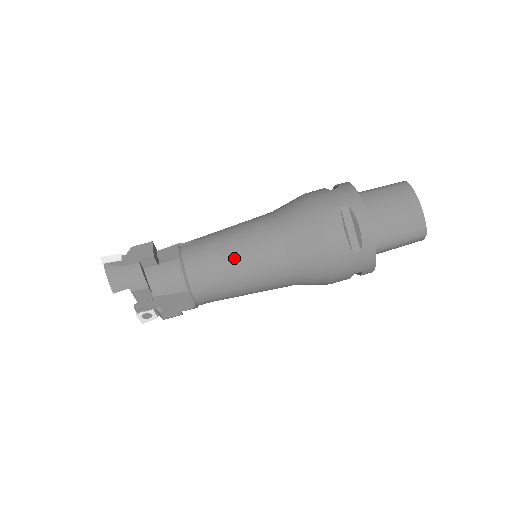
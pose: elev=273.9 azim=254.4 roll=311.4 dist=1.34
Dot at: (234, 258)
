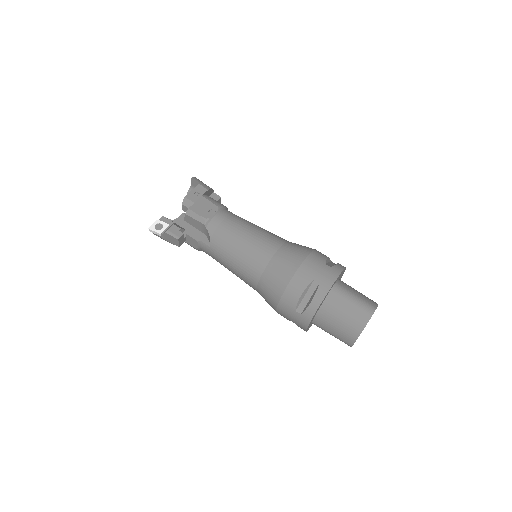
Dot at: (256, 225)
